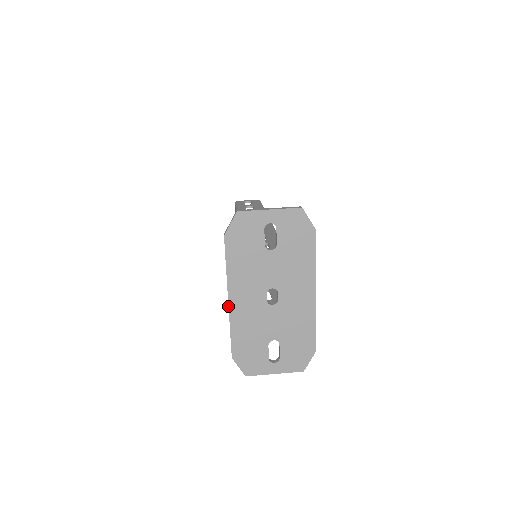
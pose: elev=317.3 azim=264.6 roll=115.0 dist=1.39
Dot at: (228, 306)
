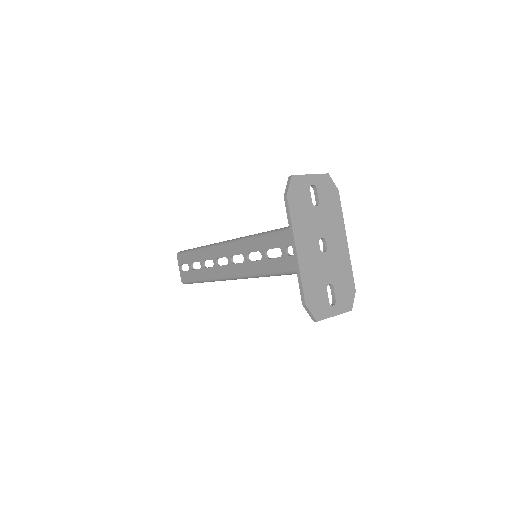
Dot at: (297, 256)
